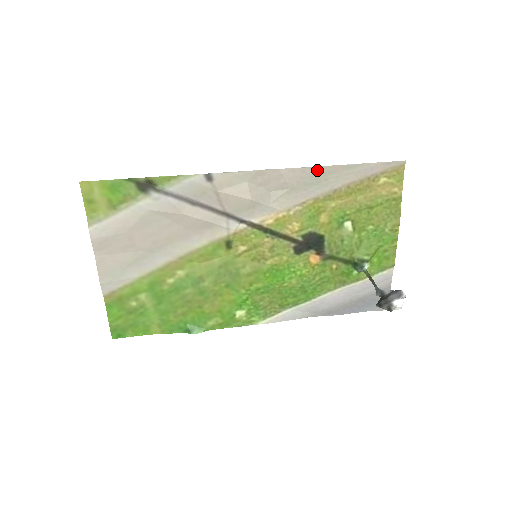
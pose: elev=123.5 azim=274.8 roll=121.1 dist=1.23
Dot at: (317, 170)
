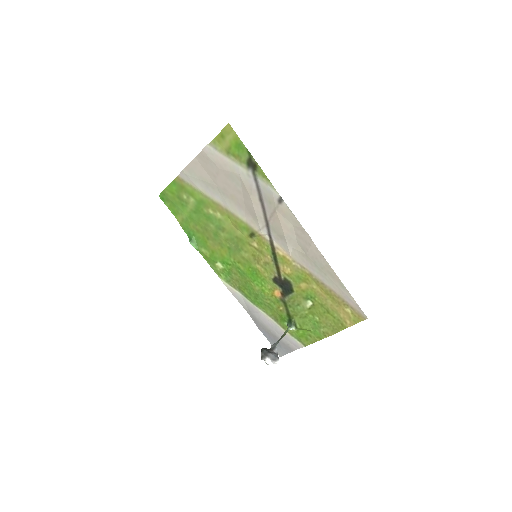
Dot at: (327, 265)
